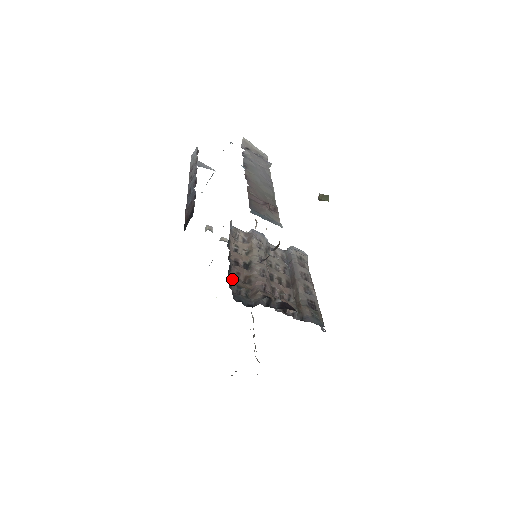
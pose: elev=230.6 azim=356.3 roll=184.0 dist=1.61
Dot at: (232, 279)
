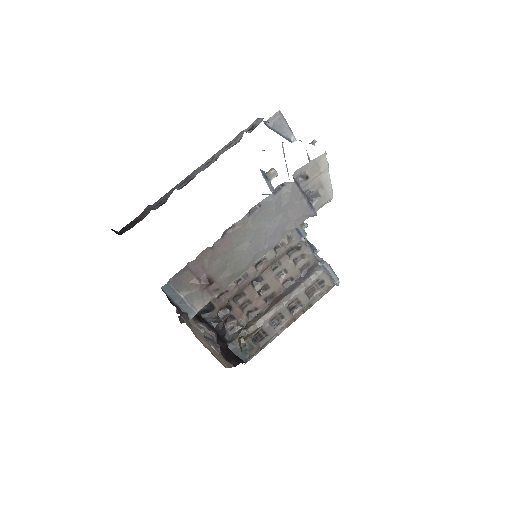
Dot at: occluded
